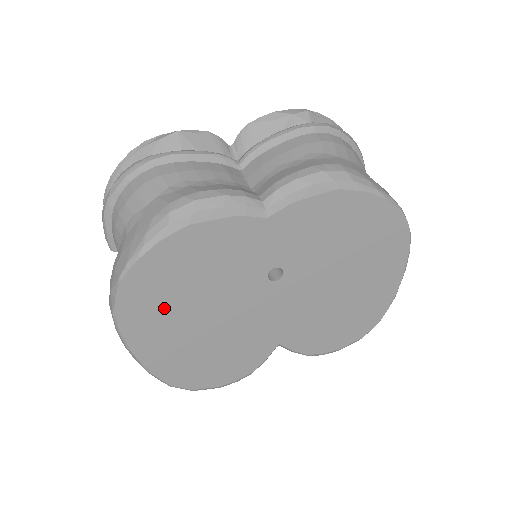
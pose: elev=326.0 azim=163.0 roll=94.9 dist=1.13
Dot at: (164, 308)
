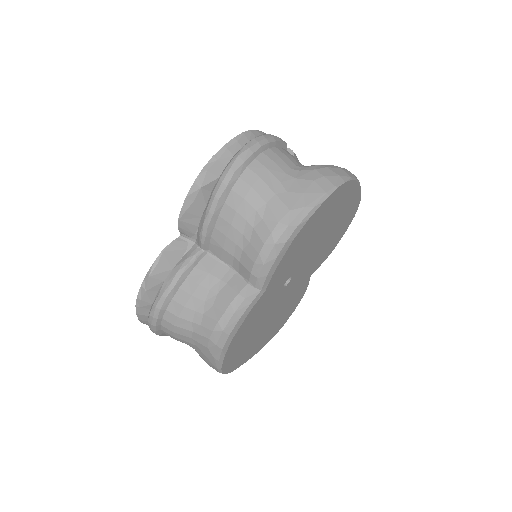
Dot at: (247, 347)
